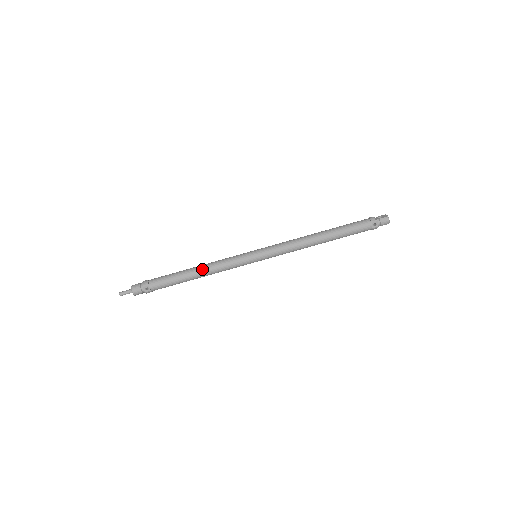
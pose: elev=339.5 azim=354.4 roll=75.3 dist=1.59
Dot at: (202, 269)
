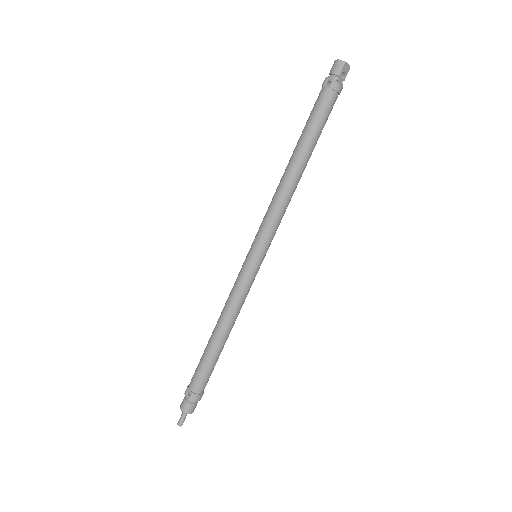
Dot at: (217, 322)
